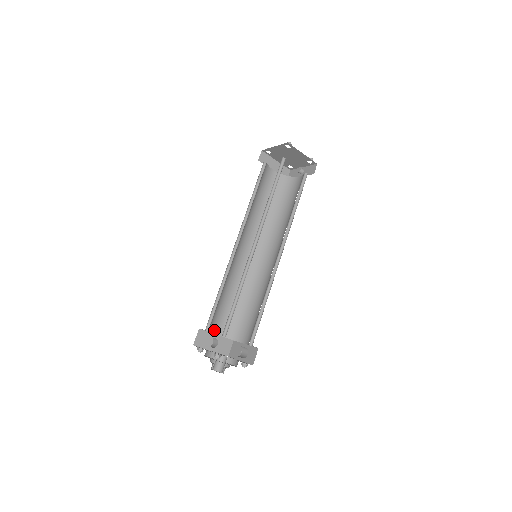
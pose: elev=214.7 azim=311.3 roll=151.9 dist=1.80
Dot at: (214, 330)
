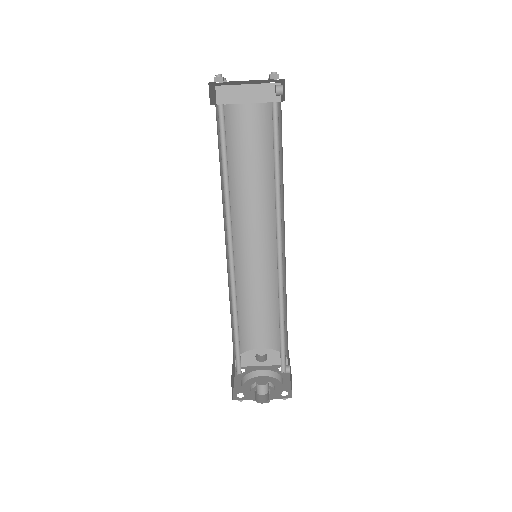
Dot at: (253, 345)
